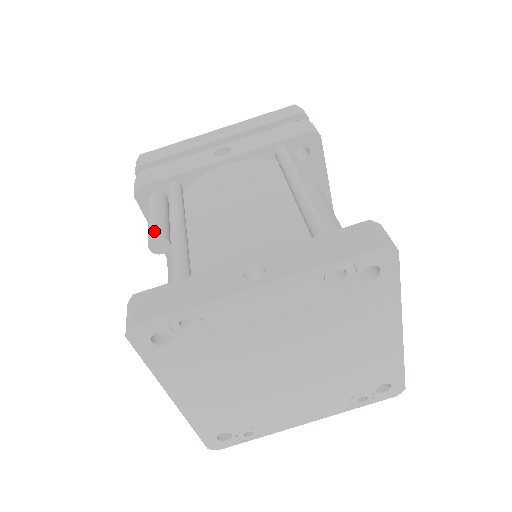
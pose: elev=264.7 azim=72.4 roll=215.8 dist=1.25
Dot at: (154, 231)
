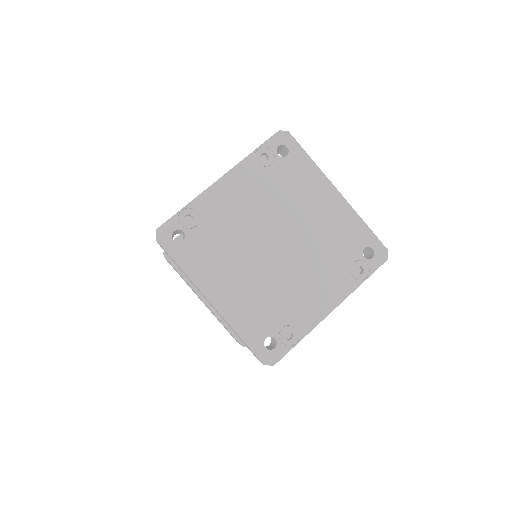
Dot at: occluded
